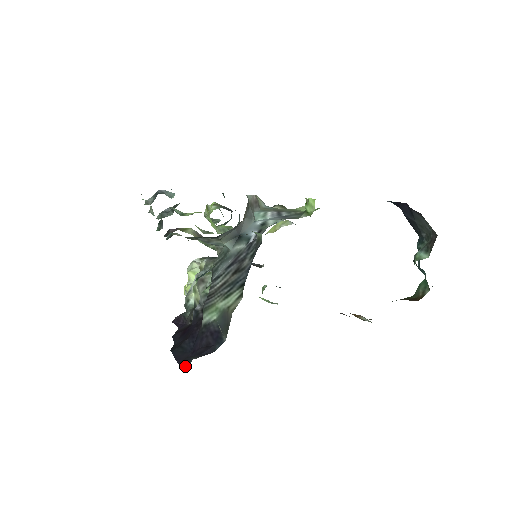
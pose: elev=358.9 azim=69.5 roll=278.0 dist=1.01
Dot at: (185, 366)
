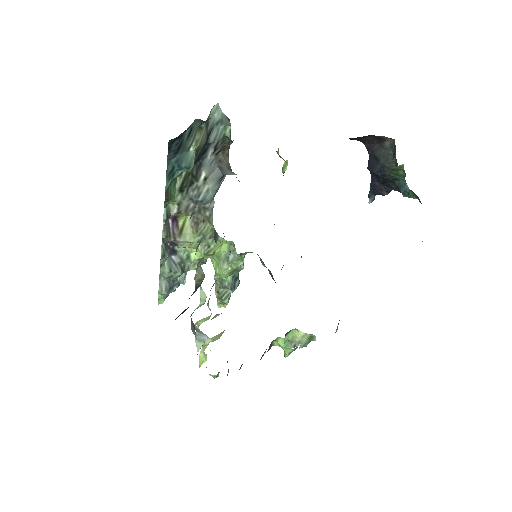
Dot at: occluded
